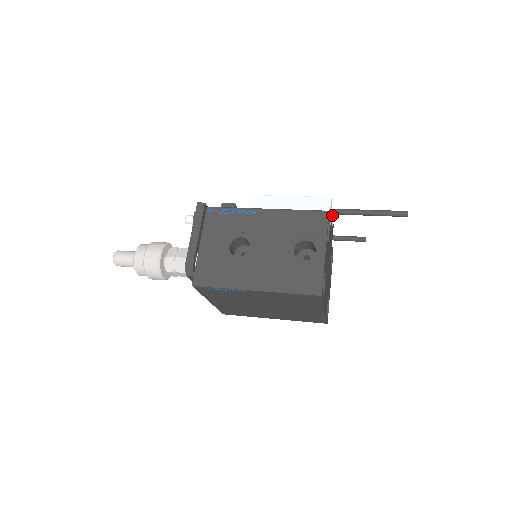
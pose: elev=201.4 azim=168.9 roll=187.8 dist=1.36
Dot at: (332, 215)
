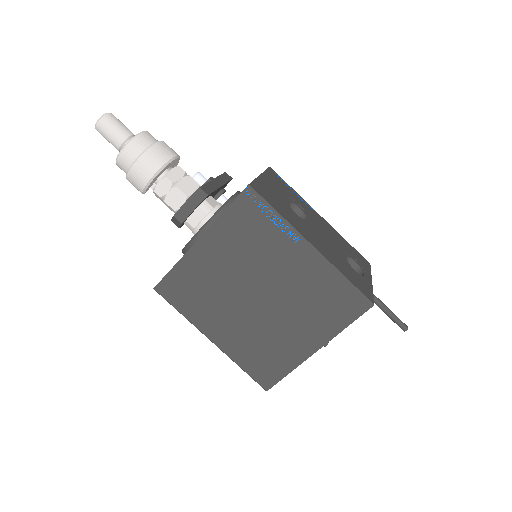
Dot at: occluded
